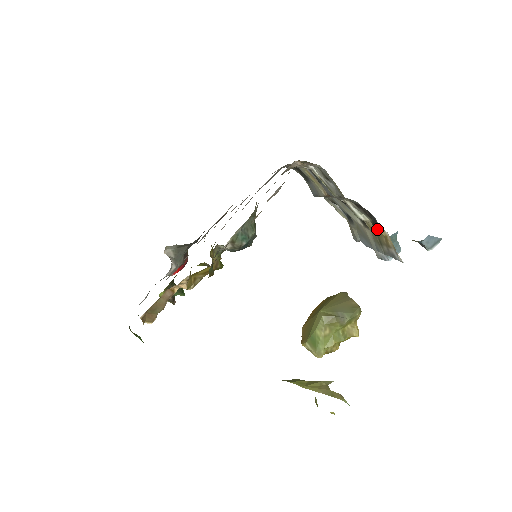
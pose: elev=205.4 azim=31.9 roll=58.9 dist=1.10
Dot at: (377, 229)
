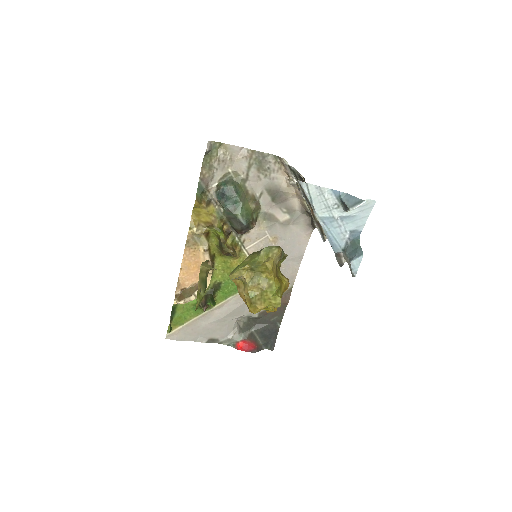
Dot at: occluded
